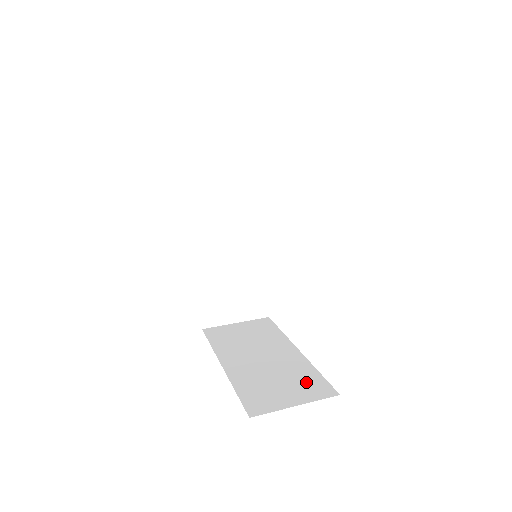
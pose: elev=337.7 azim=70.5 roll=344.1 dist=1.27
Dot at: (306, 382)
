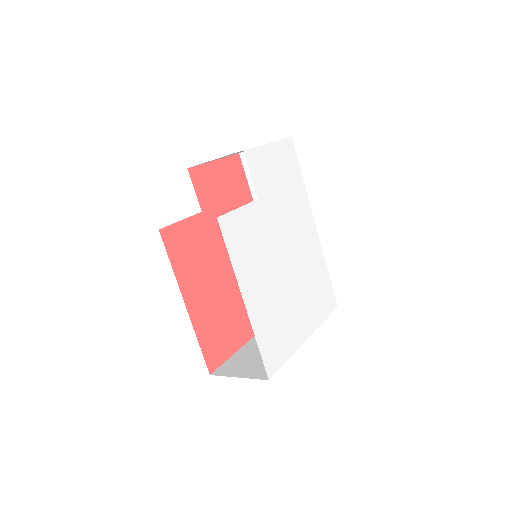
Dot at: occluded
